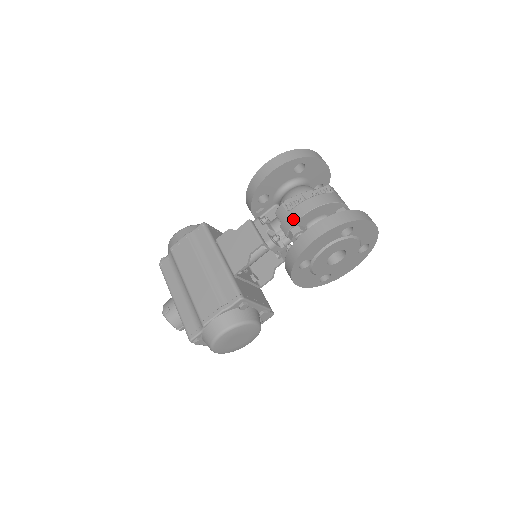
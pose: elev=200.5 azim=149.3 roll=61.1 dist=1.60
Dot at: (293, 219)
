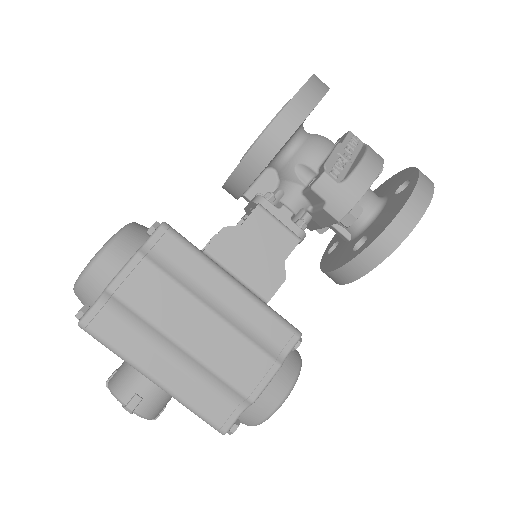
Dot at: (354, 195)
